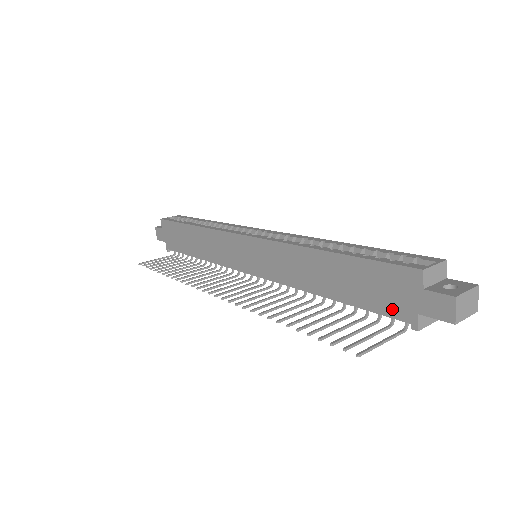
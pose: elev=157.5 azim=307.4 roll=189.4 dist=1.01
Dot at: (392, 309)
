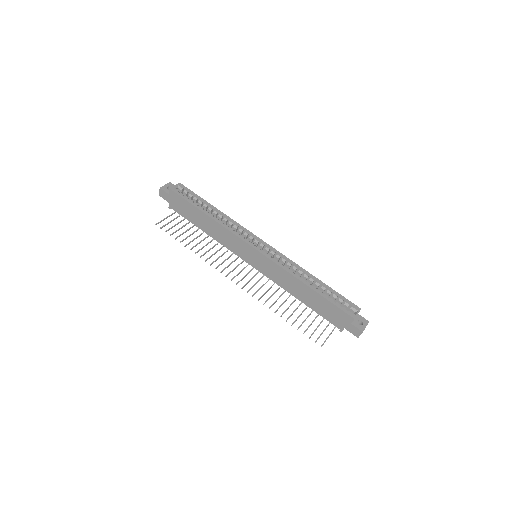
Dot at: (334, 322)
